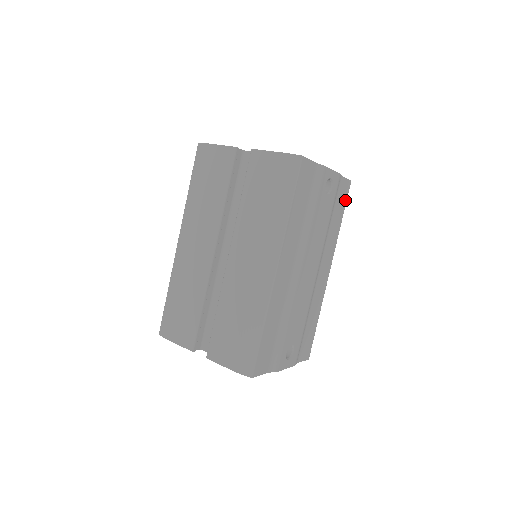
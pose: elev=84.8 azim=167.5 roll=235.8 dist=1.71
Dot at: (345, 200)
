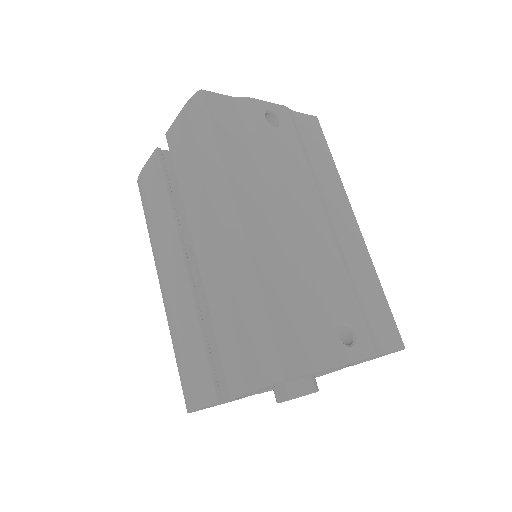
Dot at: (322, 138)
